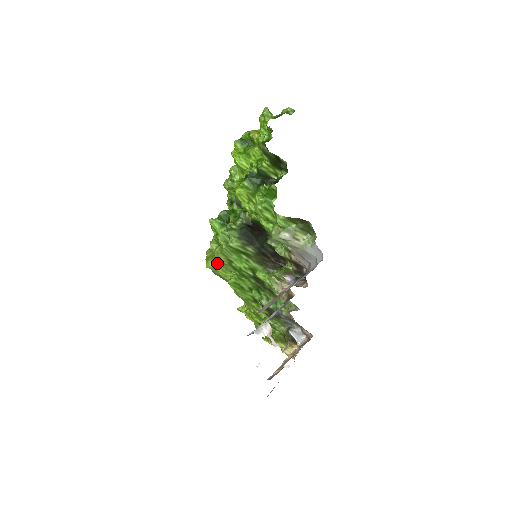
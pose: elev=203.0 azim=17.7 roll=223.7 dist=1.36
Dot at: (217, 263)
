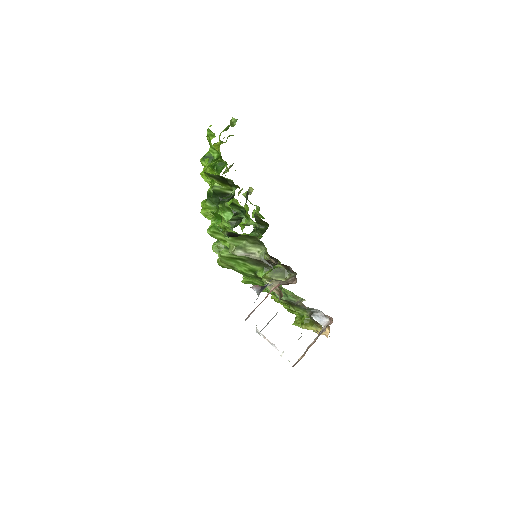
Dot at: occluded
